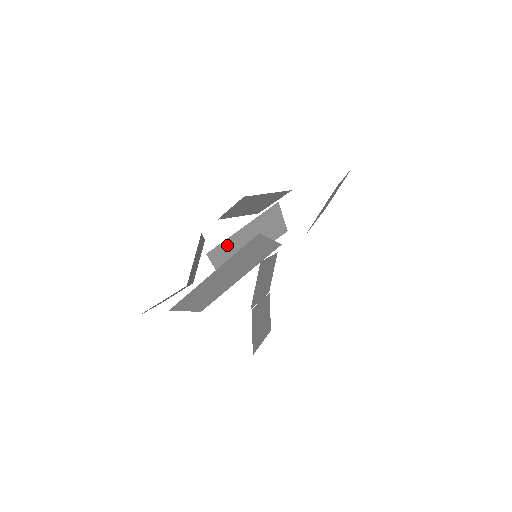
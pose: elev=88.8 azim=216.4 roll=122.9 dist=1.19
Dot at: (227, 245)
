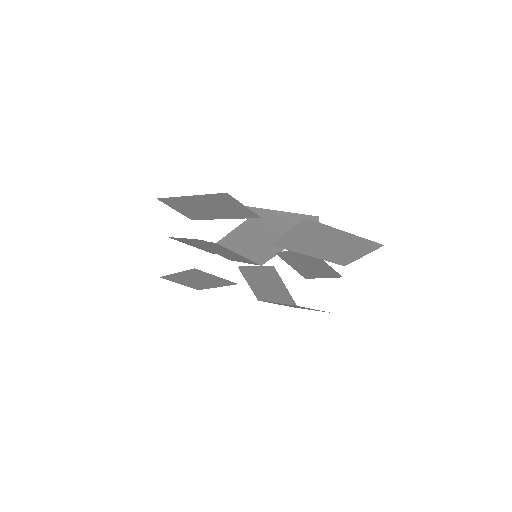
Dot at: (258, 227)
